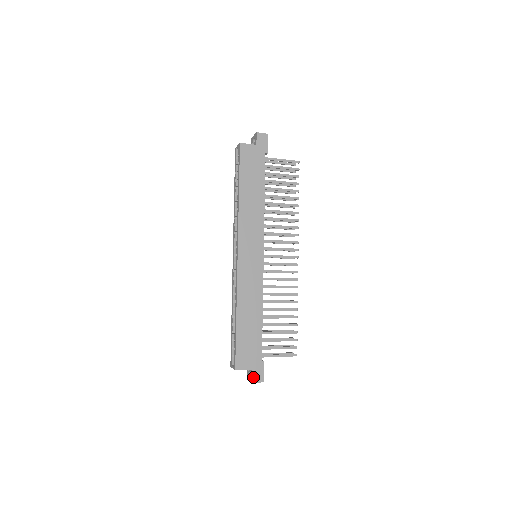
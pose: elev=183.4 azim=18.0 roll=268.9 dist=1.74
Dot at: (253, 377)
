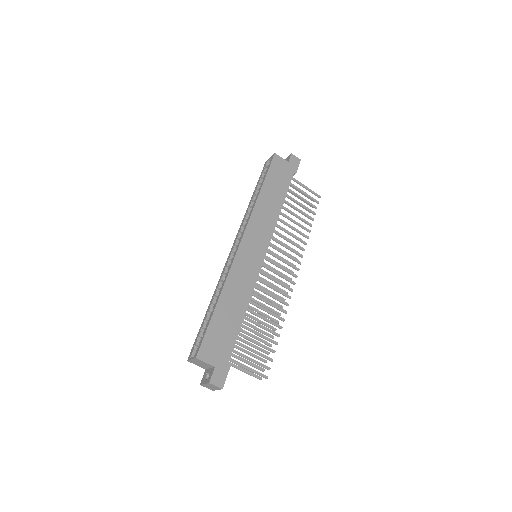
Dot at: (213, 376)
